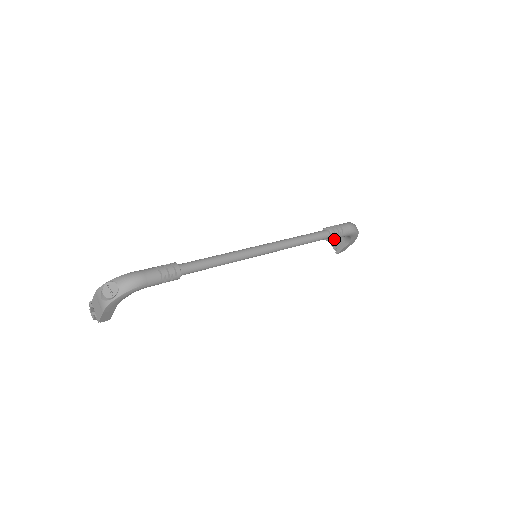
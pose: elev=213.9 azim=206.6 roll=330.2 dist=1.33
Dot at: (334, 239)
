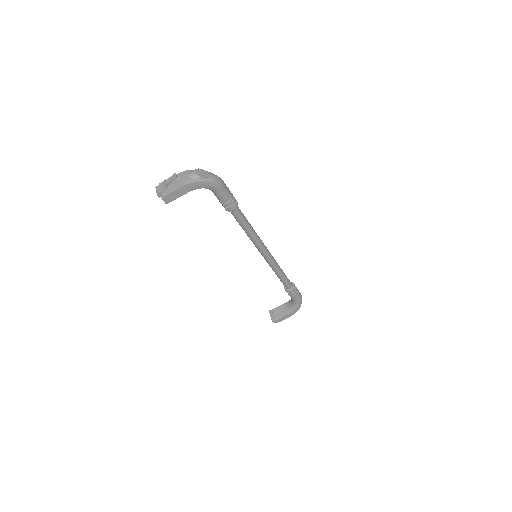
Dot at: (275, 309)
